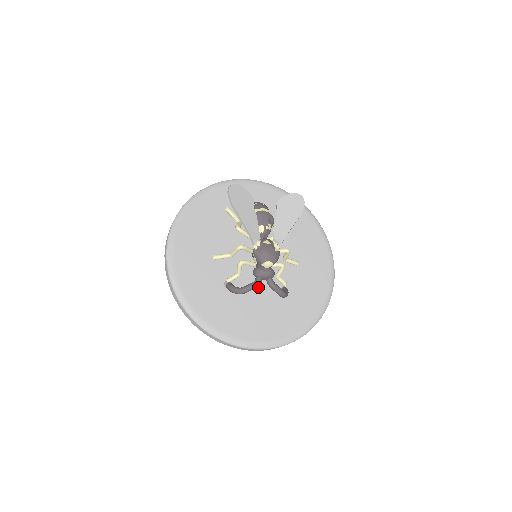
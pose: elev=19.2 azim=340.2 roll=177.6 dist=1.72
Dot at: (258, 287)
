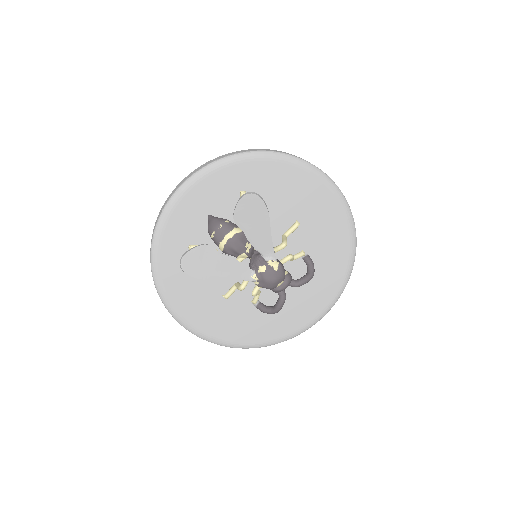
Dot at: occluded
